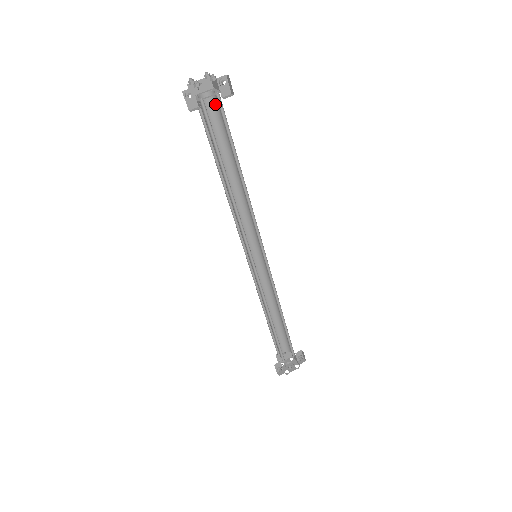
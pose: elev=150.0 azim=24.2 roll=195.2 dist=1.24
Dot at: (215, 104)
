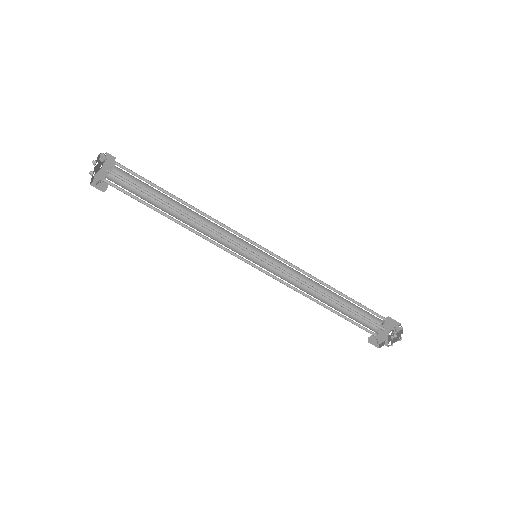
Dot at: (122, 170)
